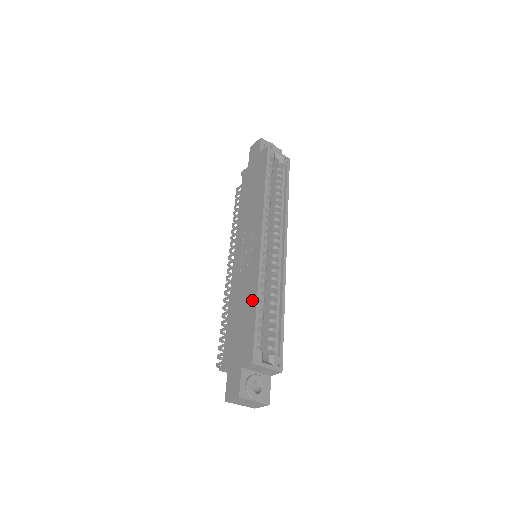
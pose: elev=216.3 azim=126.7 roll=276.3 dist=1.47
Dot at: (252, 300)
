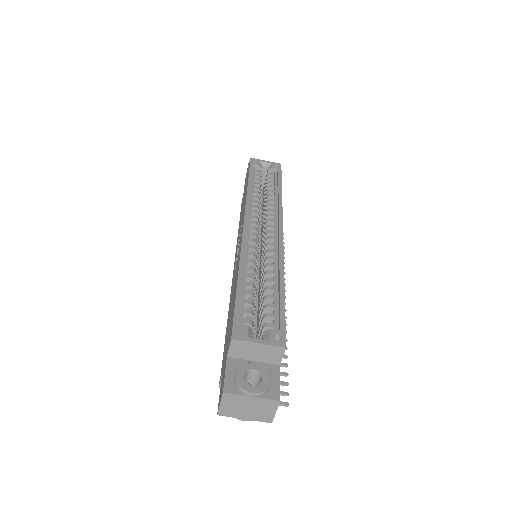
Dot at: (236, 280)
